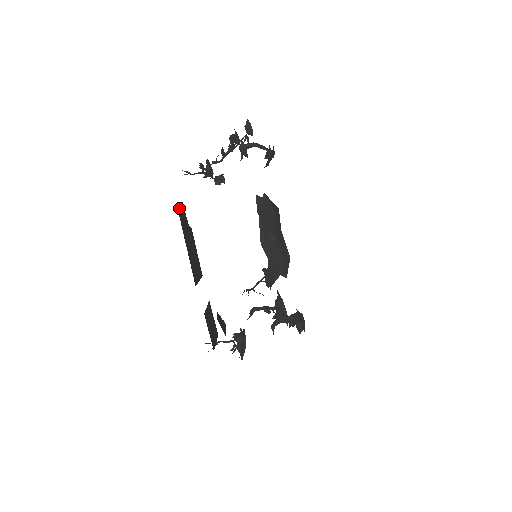
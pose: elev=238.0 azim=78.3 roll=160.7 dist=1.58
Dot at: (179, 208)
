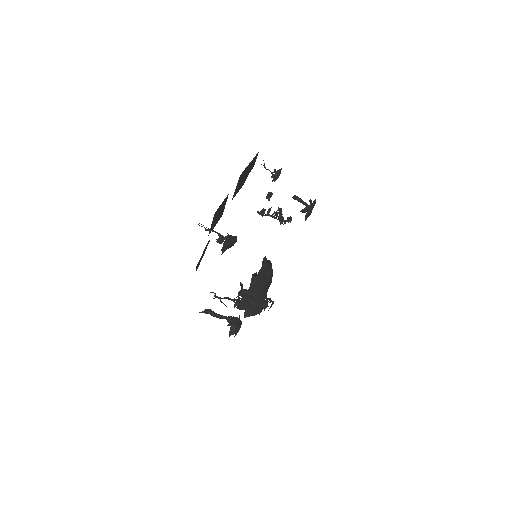
Dot at: occluded
